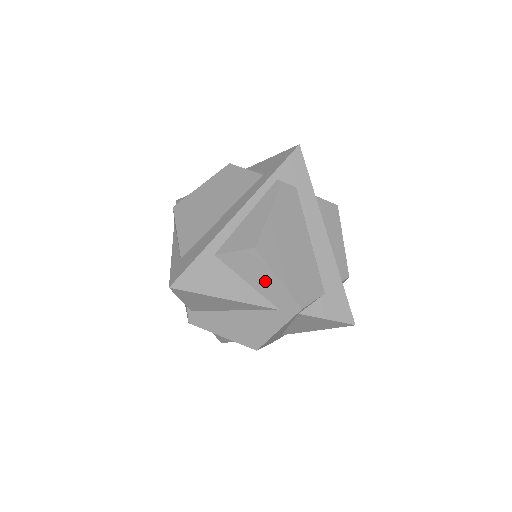
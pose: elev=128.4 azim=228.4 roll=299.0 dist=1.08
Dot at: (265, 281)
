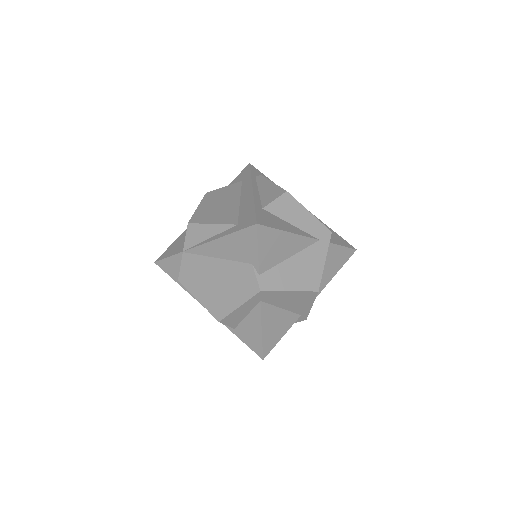
Dot at: (302, 218)
